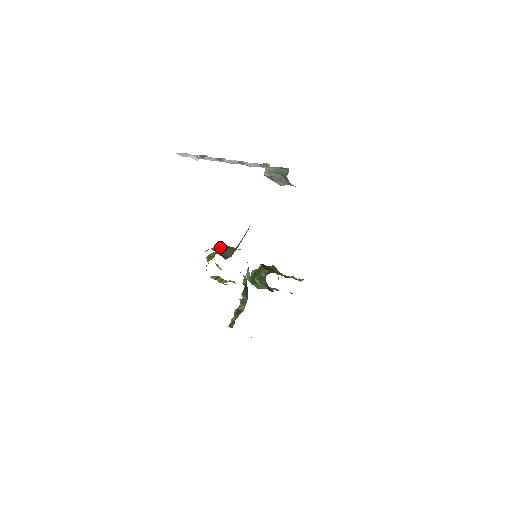
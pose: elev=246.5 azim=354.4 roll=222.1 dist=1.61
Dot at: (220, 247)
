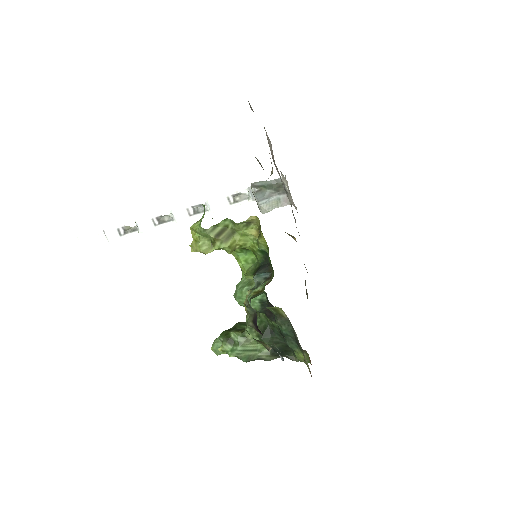
Dot at: occluded
